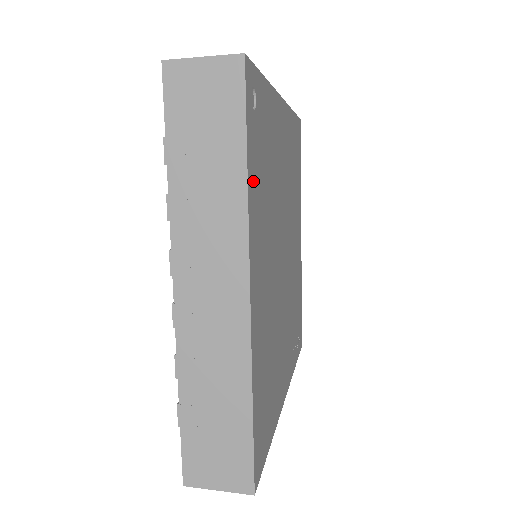
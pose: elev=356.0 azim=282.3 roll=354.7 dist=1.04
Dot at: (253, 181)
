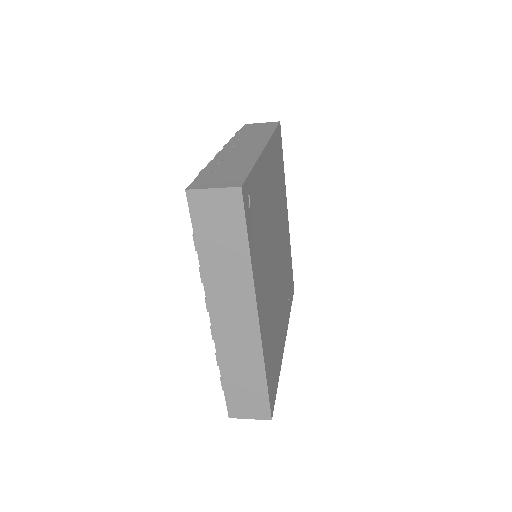
Dot at: (254, 253)
